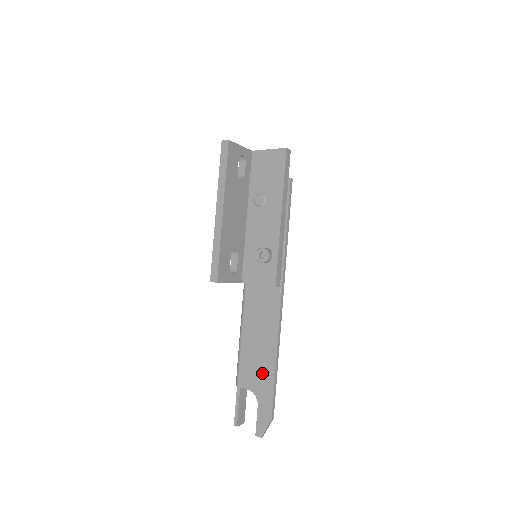
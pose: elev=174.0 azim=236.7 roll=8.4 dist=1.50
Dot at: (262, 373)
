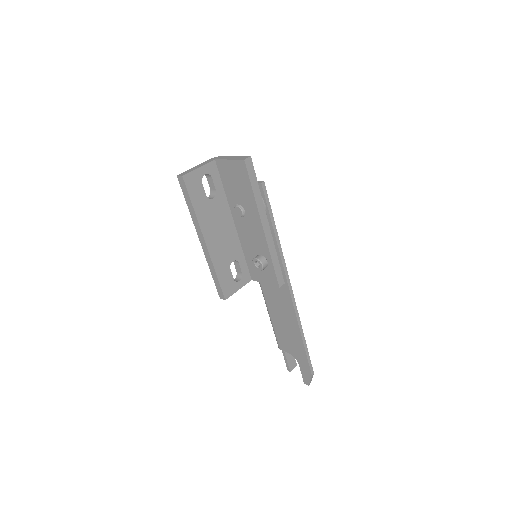
Dot at: (294, 344)
